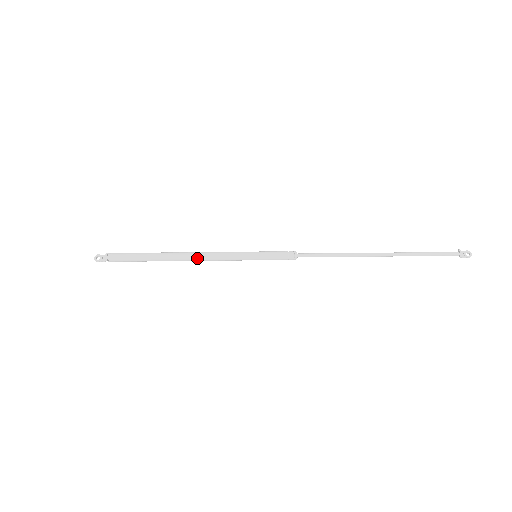
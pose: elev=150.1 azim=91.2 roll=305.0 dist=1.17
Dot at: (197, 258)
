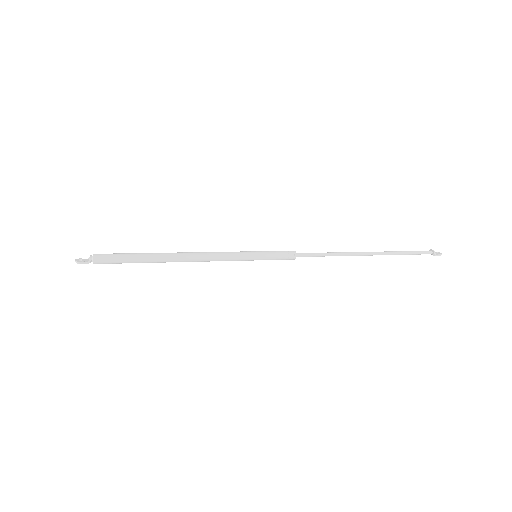
Dot at: (196, 255)
